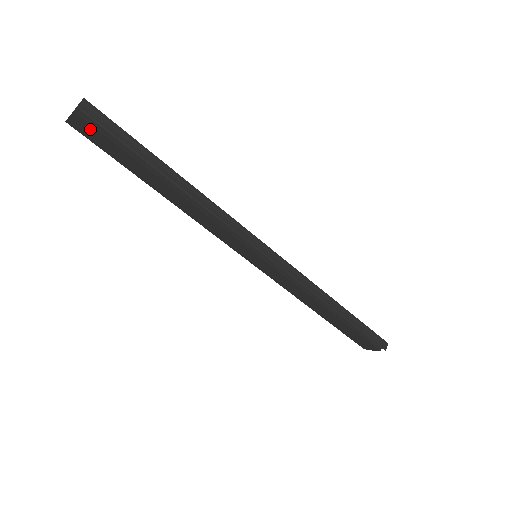
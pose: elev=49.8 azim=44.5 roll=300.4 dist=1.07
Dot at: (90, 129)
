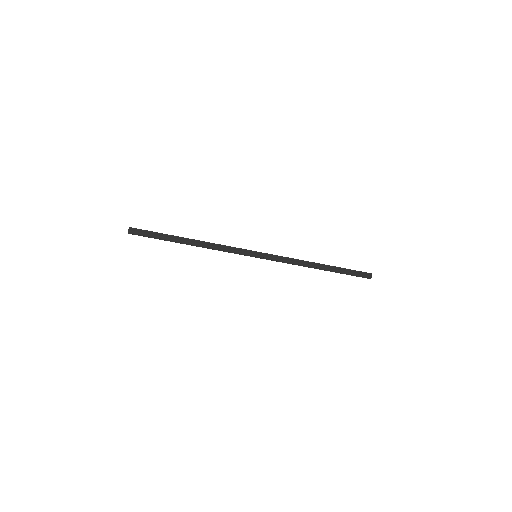
Dot at: occluded
